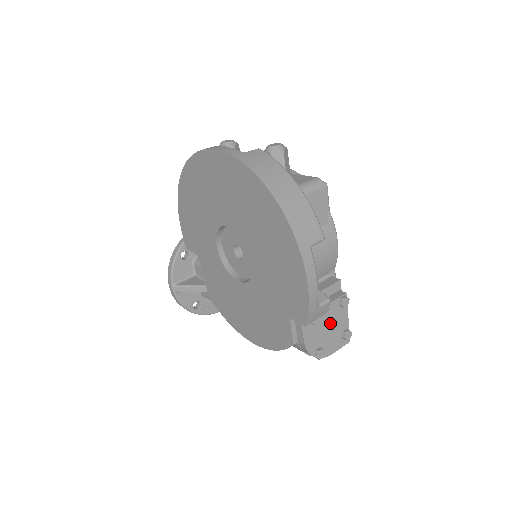
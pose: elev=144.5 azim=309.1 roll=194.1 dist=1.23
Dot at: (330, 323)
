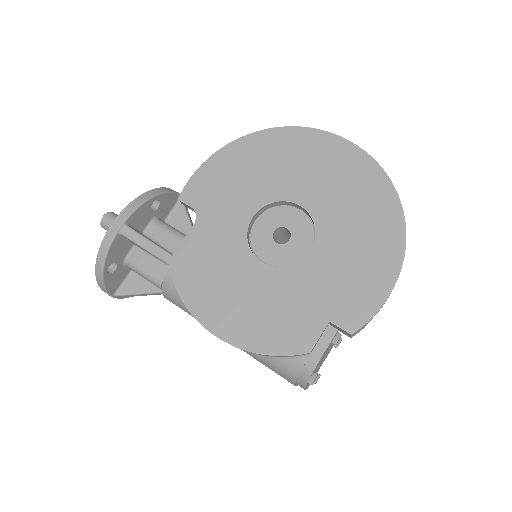
Dot at: (326, 354)
